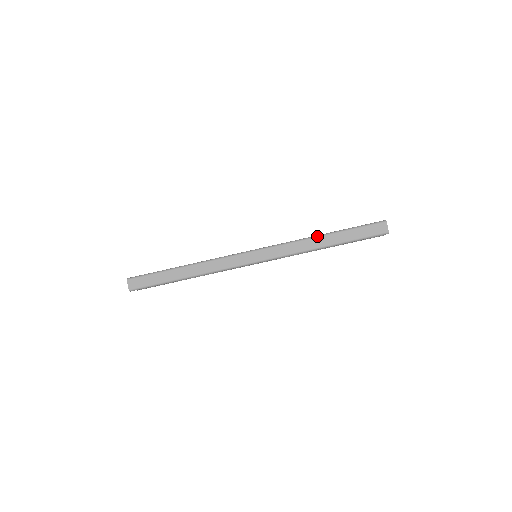
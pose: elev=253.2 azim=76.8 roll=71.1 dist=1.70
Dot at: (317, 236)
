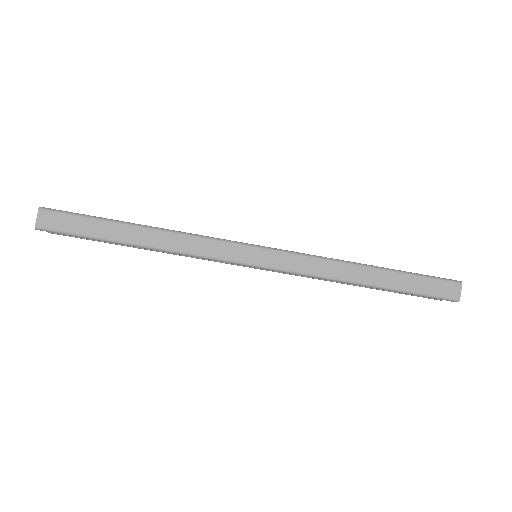
Dot at: (359, 264)
